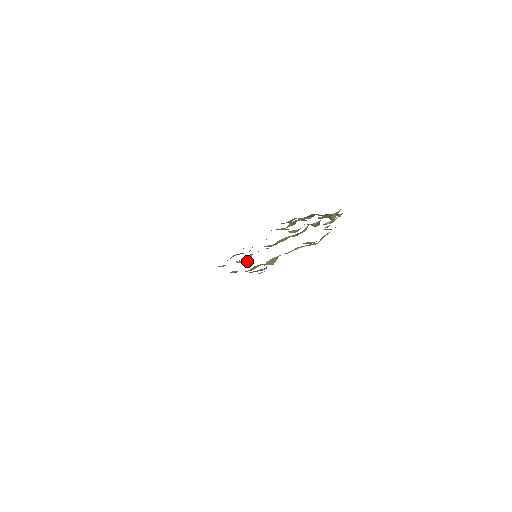
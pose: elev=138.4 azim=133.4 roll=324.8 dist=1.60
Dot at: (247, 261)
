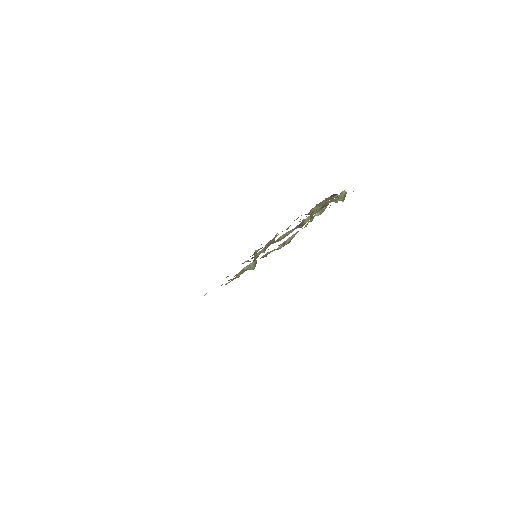
Dot at: occluded
